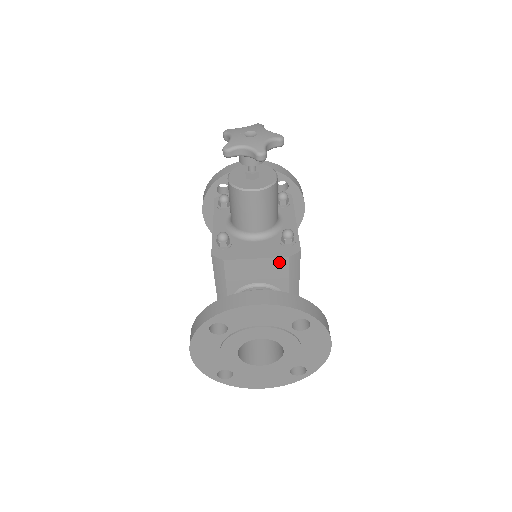
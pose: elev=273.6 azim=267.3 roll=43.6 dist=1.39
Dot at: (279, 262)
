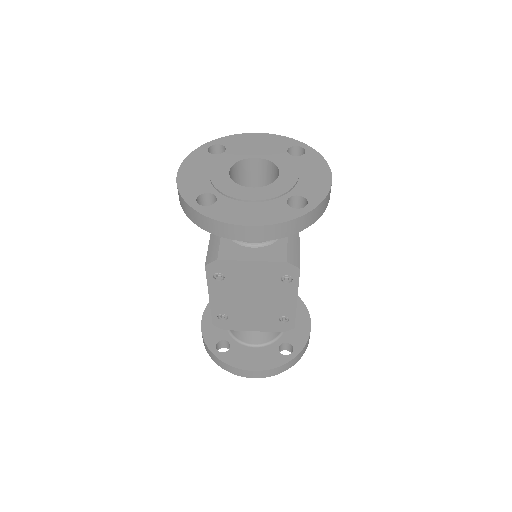
Dot at: occluded
